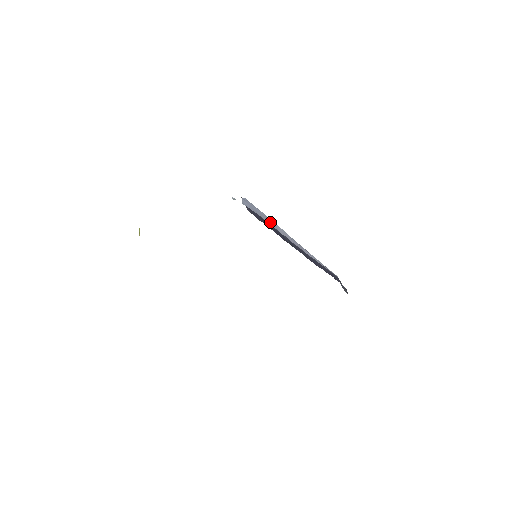
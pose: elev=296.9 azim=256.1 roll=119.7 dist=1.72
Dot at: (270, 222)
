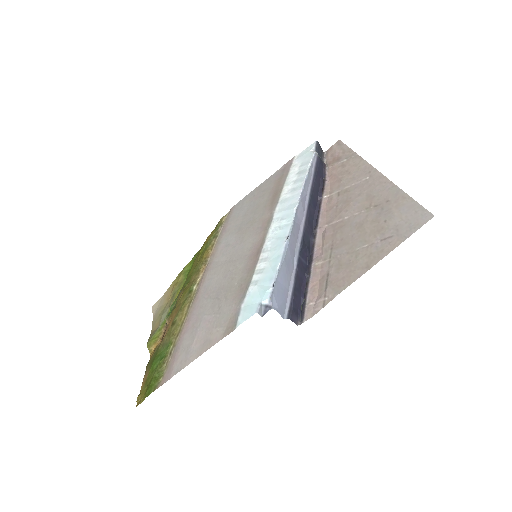
Dot at: (289, 263)
